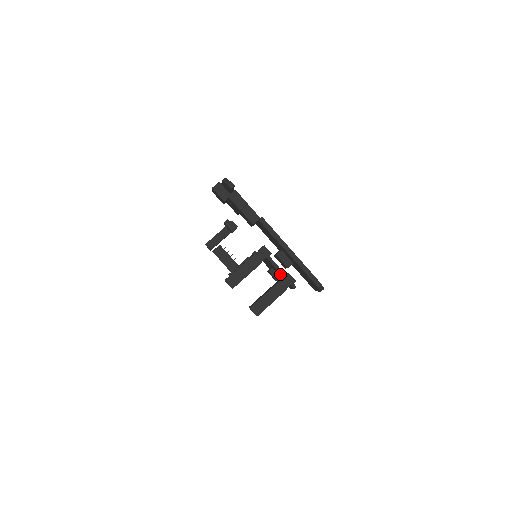
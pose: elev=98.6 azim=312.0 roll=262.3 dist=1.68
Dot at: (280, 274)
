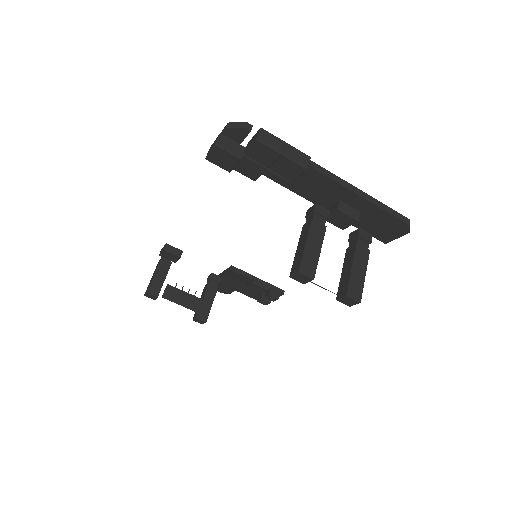
Dot at: occluded
